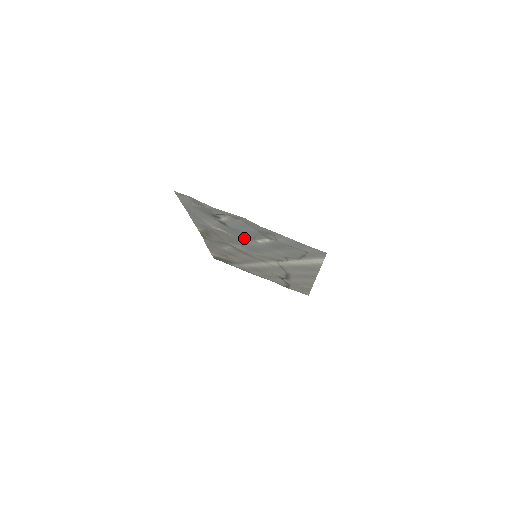
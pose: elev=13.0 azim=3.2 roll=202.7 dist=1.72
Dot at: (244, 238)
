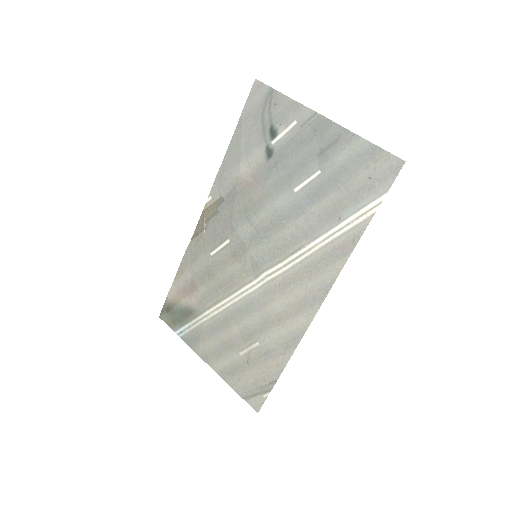
Dot at: (276, 189)
